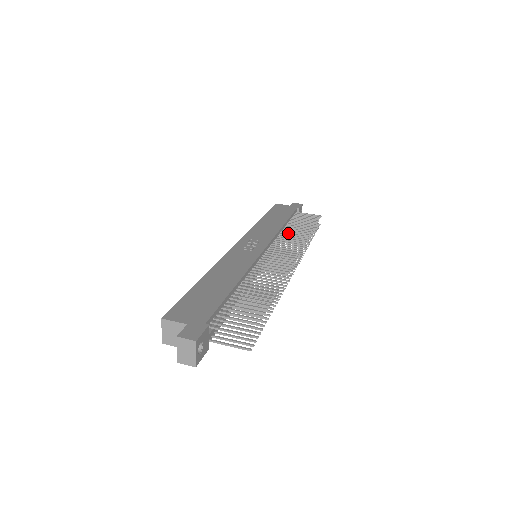
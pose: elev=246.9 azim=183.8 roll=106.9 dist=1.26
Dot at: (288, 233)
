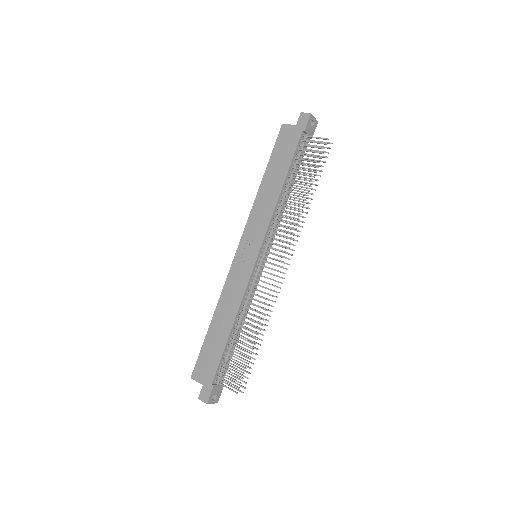
Dot at: occluded
